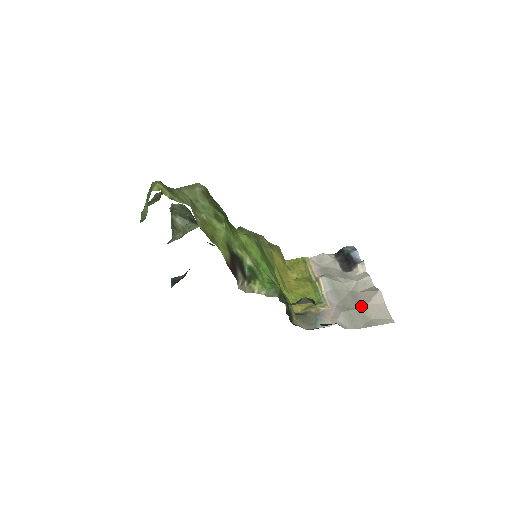
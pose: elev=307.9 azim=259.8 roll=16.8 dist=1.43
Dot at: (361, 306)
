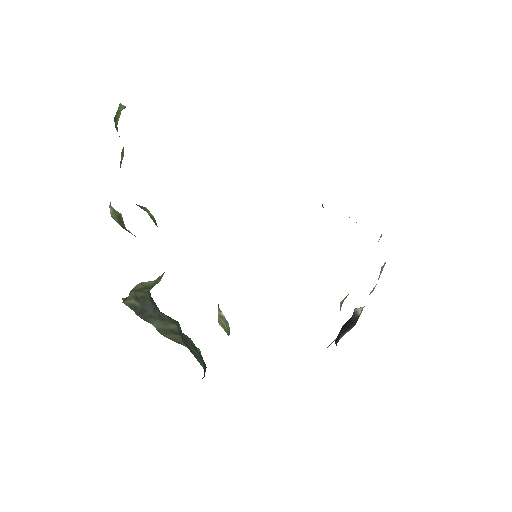
Dot at: occluded
